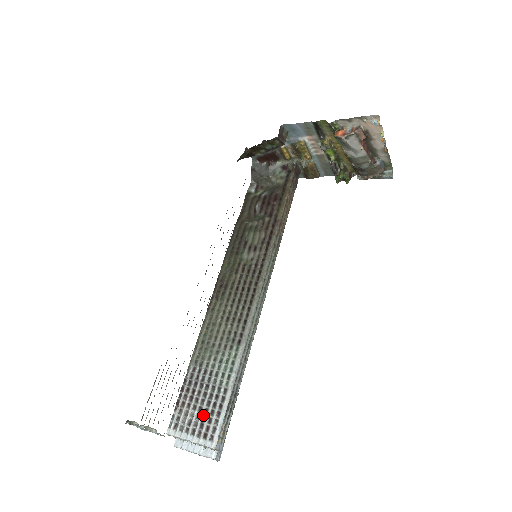
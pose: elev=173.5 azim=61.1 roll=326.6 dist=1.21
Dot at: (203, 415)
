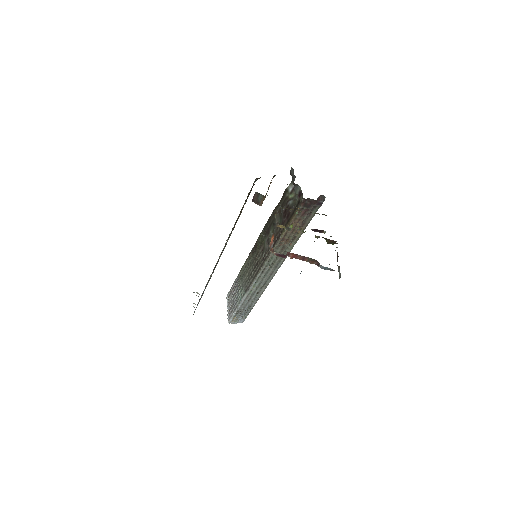
Dot at: (232, 305)
